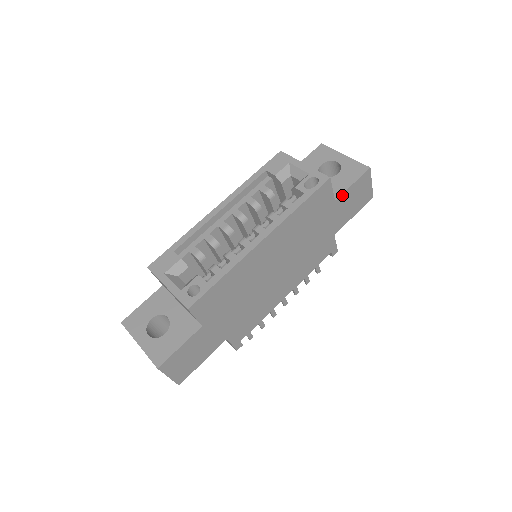
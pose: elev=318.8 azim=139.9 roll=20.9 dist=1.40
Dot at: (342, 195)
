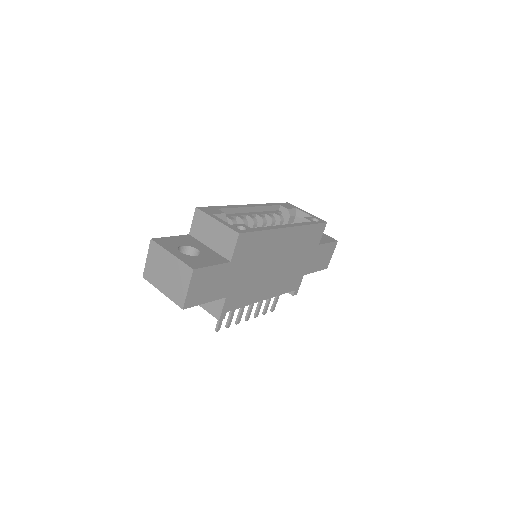
Dot at: (322, 245)
